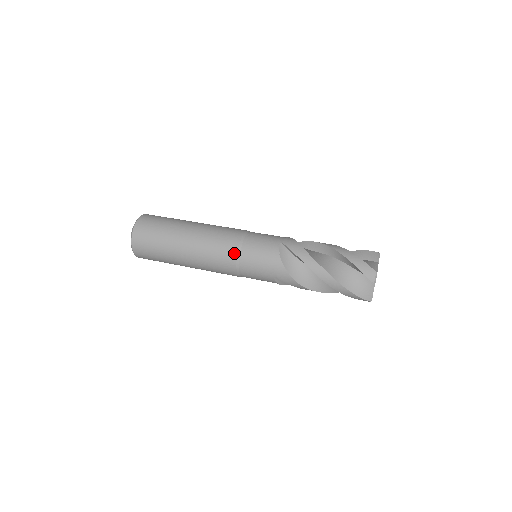
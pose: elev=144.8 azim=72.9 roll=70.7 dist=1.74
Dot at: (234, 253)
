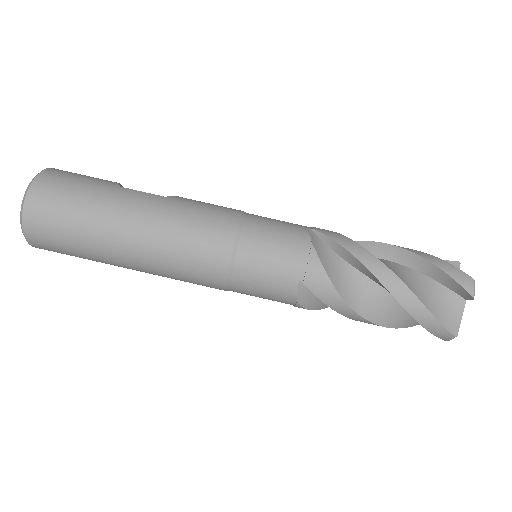
Dot at: (219, 288)
